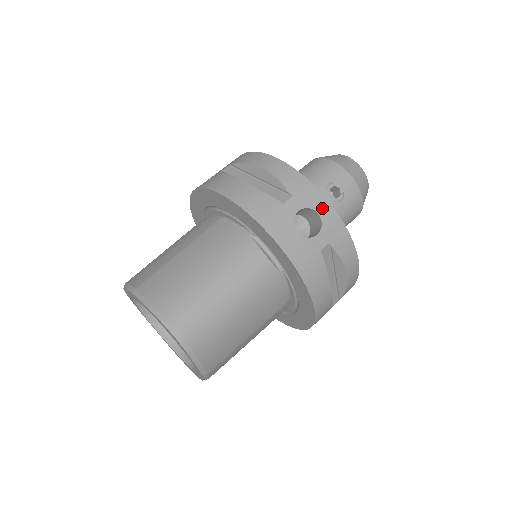
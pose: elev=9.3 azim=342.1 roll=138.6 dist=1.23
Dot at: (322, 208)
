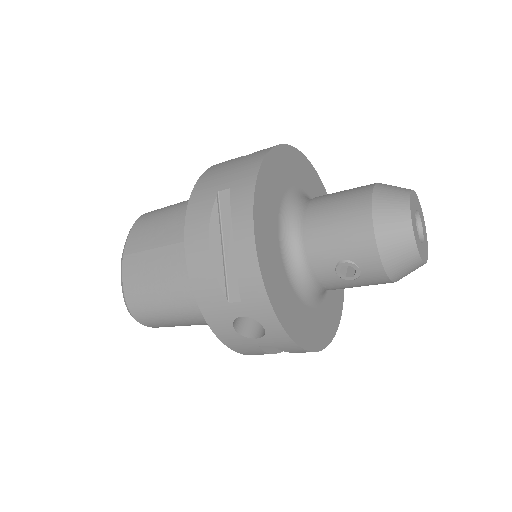
Dot at: (270, 325)
